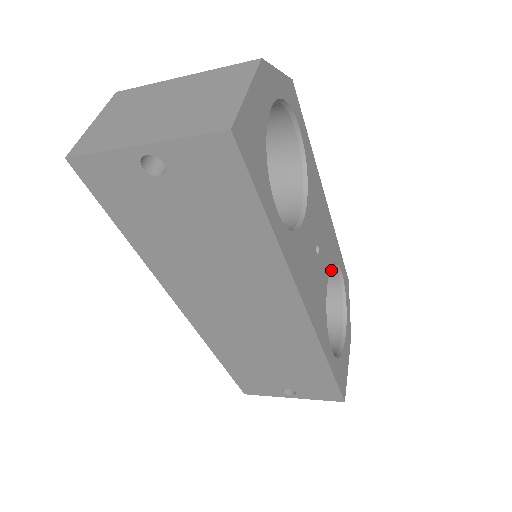
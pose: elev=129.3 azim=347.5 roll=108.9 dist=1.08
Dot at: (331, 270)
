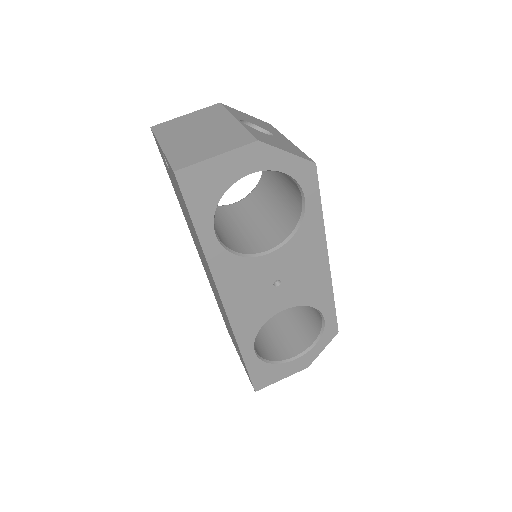
Dot at: occluded
